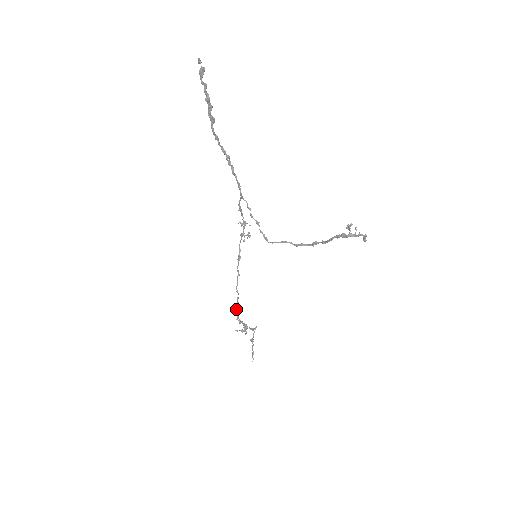
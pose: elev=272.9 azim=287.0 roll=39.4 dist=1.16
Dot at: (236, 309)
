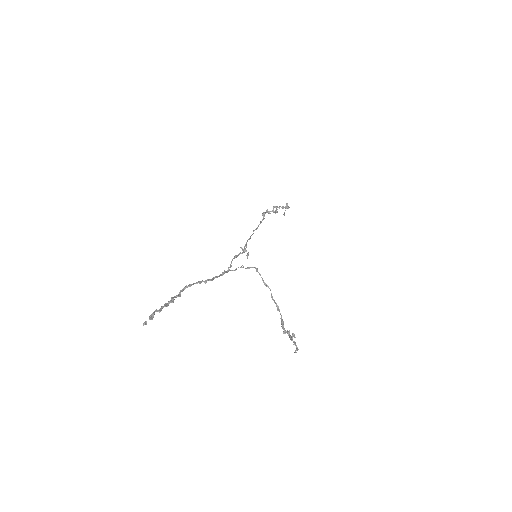
Dot at: (263, 216)
